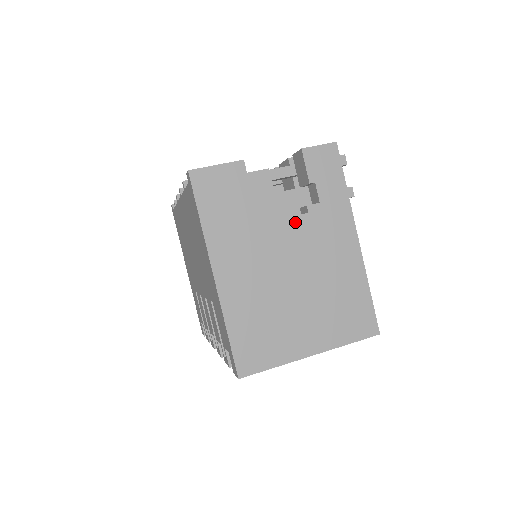
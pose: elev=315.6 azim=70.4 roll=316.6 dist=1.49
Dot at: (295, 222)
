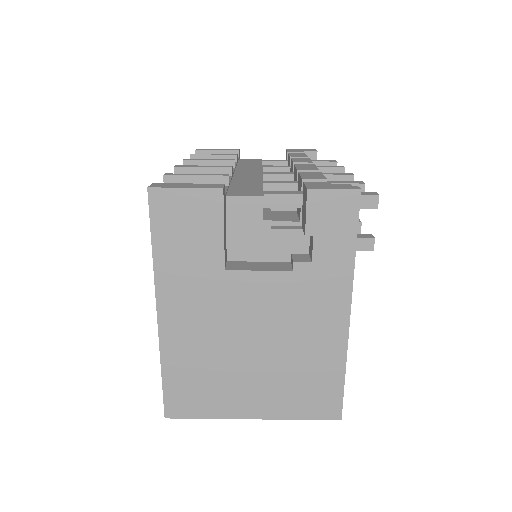
Dot at: (272, 278)
